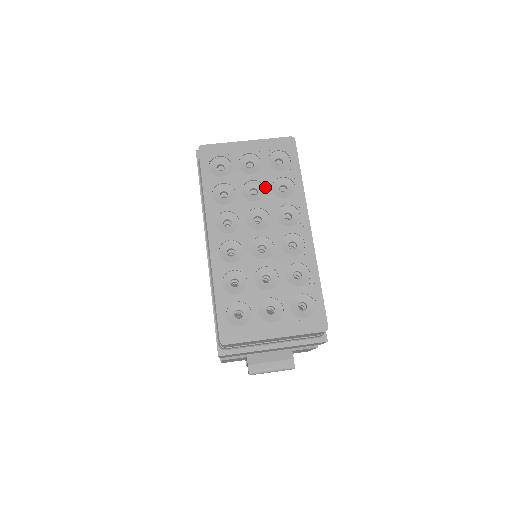
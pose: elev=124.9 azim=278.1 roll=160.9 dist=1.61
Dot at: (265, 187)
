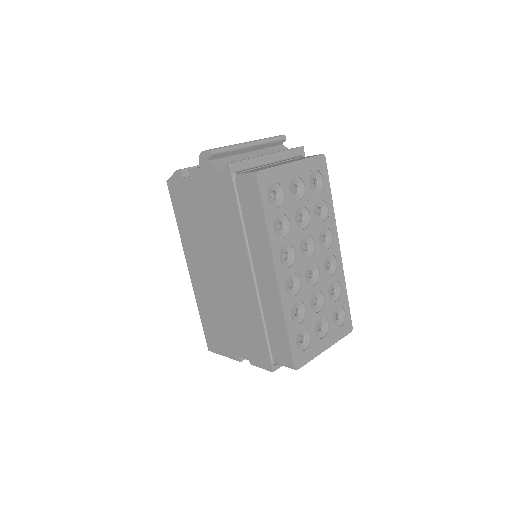
Dot at: (310, 213)
